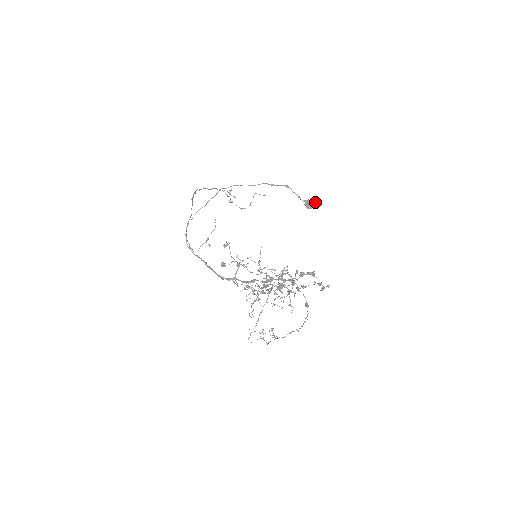
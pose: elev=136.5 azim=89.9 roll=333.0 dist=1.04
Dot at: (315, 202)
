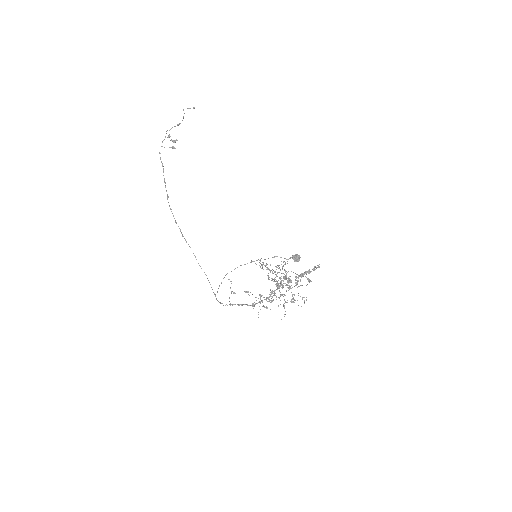
Dot at: (299, 256)
